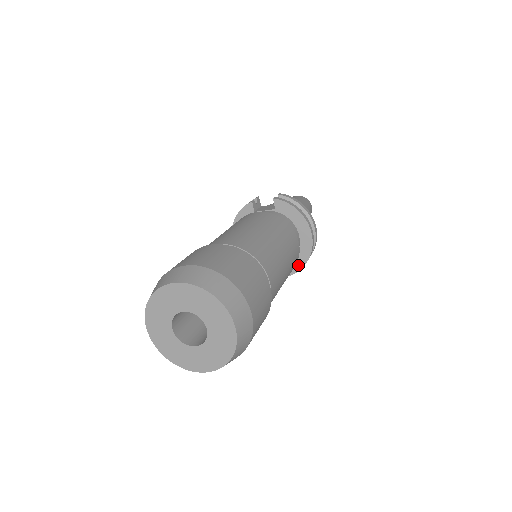
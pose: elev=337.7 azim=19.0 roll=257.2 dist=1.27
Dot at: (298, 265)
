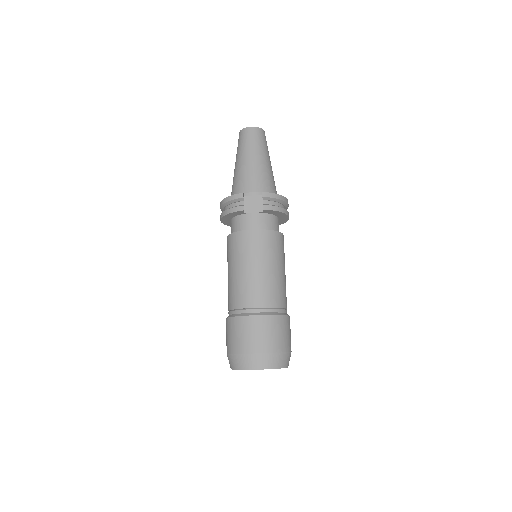
Dot at: occluded
